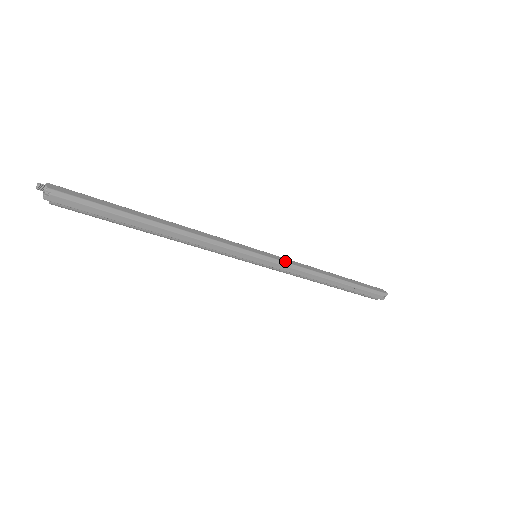
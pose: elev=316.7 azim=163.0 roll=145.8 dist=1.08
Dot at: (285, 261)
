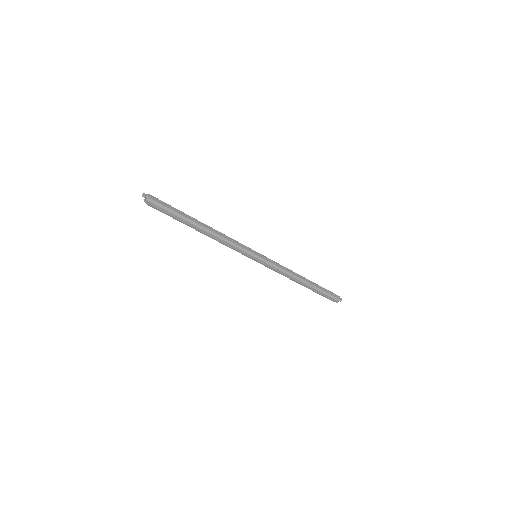
Dot at: (274, 263)
